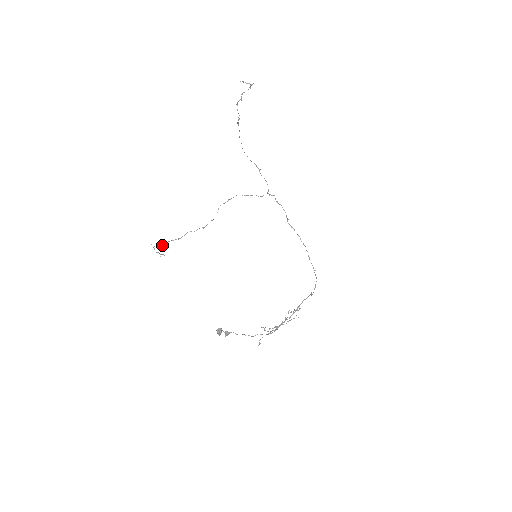
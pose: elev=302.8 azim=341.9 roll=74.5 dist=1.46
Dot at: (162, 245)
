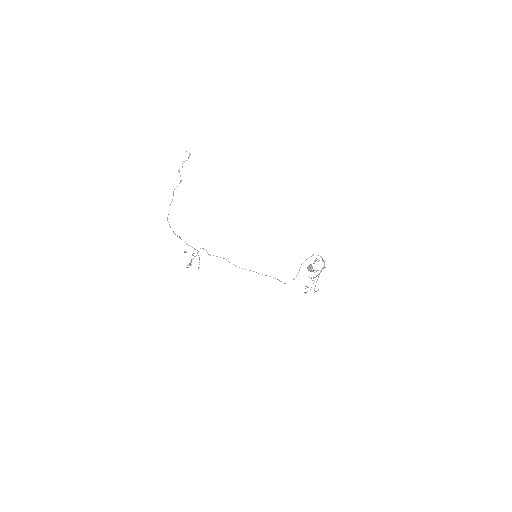
Dot at: occluded
